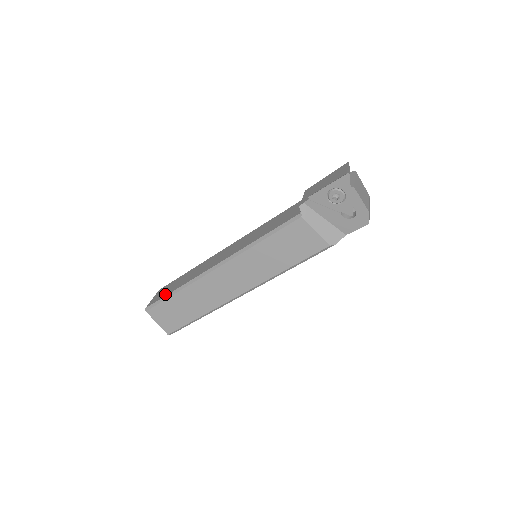
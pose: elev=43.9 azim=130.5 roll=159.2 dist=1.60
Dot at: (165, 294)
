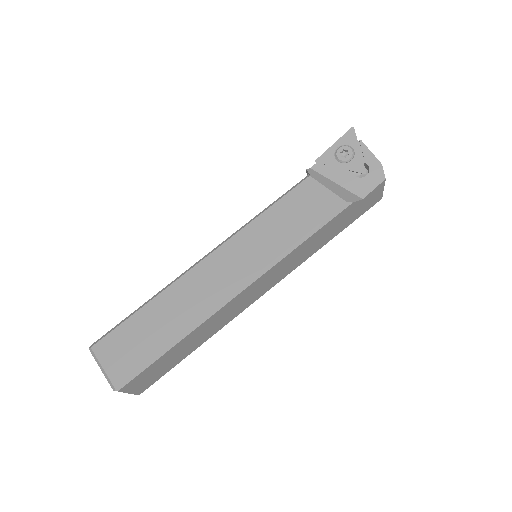
Dot at: occluded
